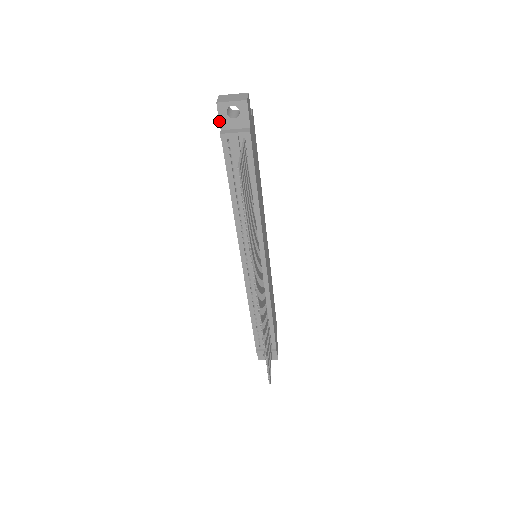
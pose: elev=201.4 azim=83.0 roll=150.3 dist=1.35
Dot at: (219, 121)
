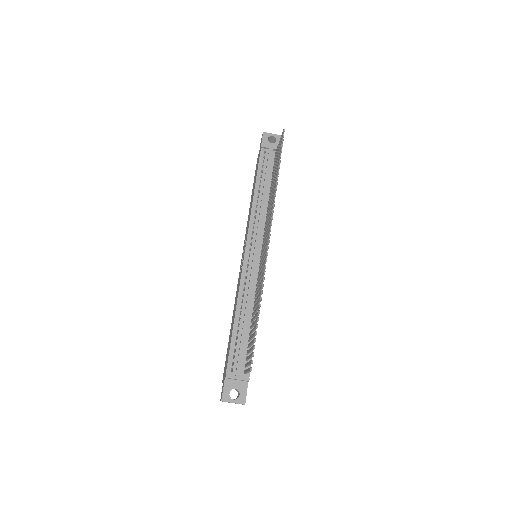
Dot at: (261, 142)
